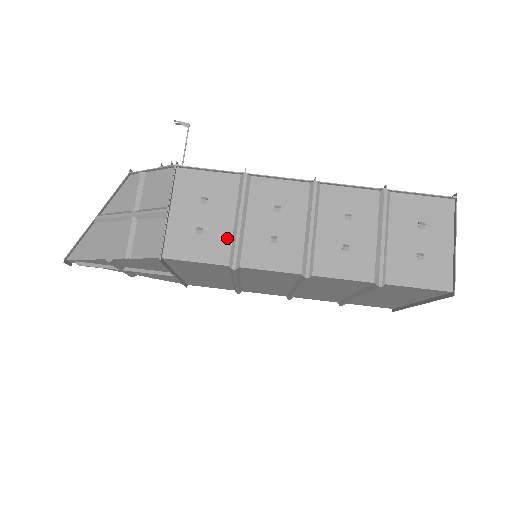
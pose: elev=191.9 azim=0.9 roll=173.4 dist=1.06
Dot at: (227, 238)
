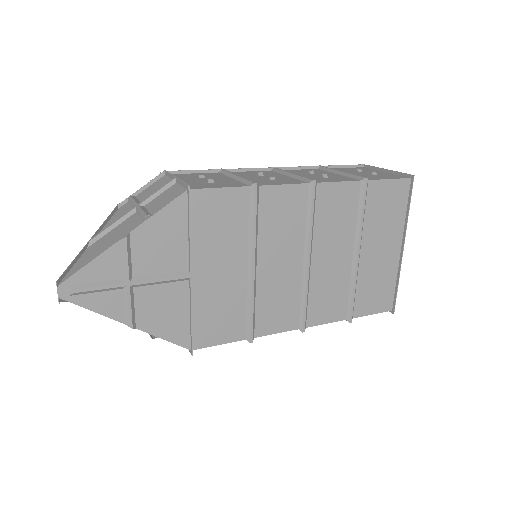
Dot at: (235, 182)
